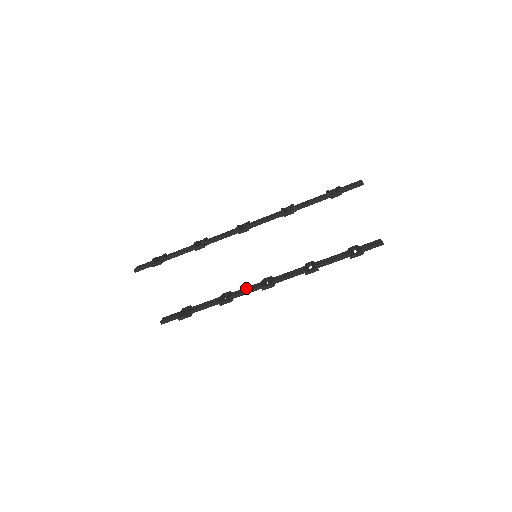
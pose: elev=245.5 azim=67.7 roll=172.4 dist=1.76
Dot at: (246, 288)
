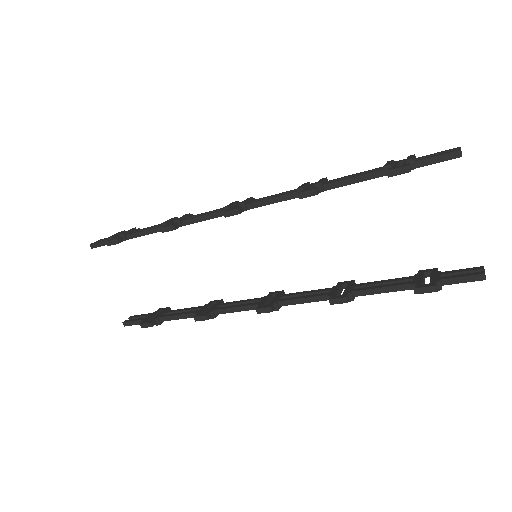
Dot at: (240, 302)
